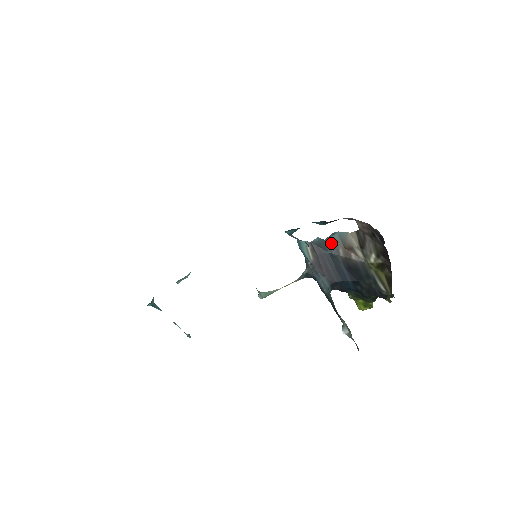
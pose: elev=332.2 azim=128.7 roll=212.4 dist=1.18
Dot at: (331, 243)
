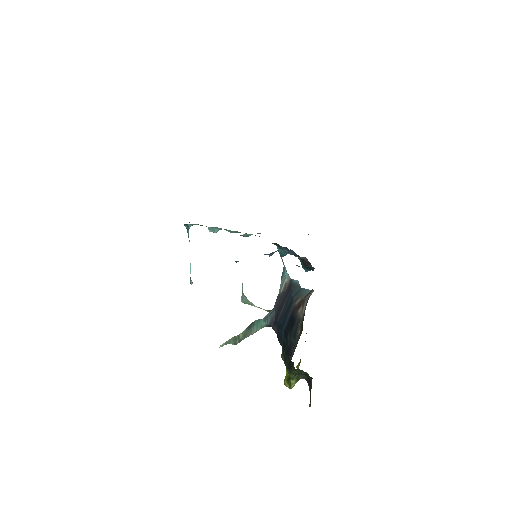
Dot at: (301, 292)
